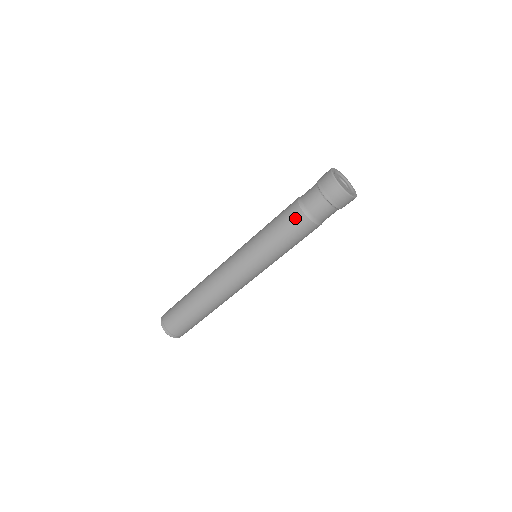
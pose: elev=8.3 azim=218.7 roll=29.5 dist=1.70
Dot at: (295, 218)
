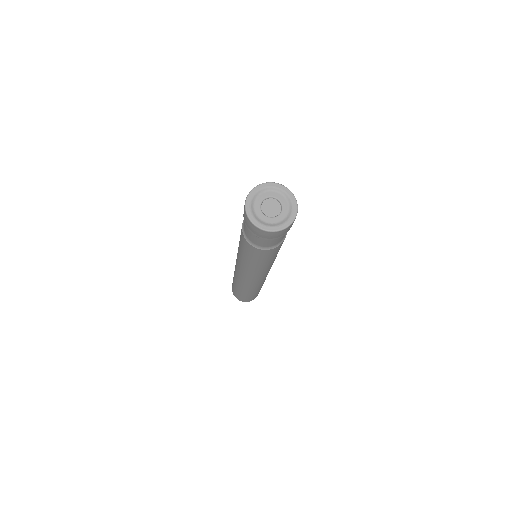
Dot at: (242, 238)
